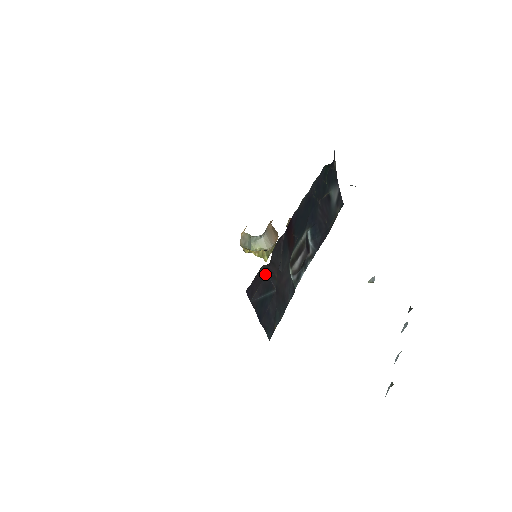
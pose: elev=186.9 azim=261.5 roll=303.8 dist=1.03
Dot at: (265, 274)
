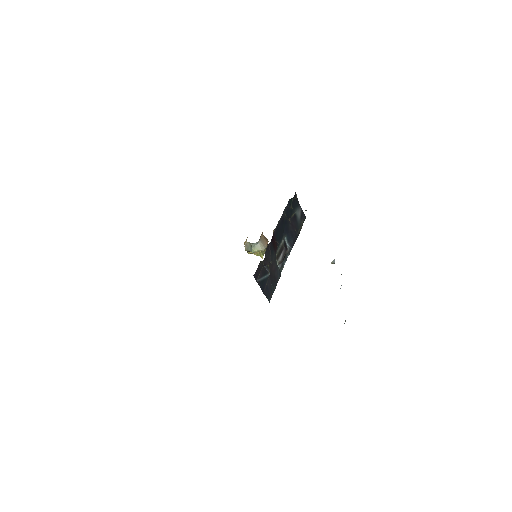
Dot at: (262, 266)
